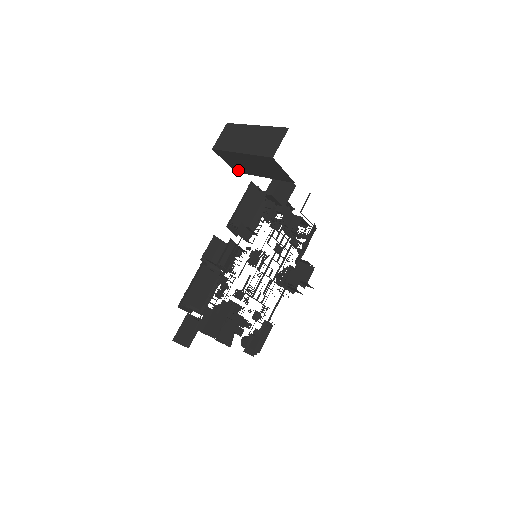
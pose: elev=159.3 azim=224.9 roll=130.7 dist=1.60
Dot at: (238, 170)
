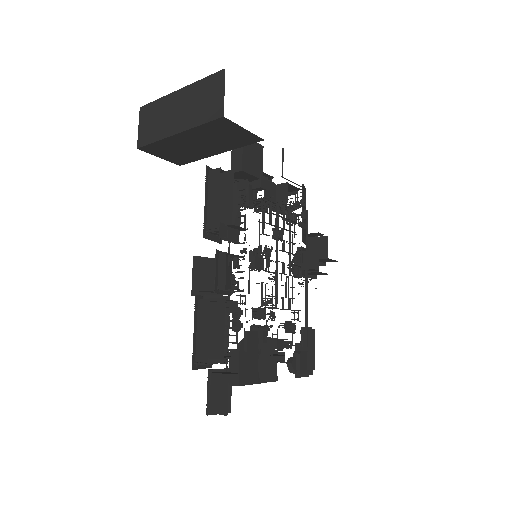
Dot at: (182, 161)
